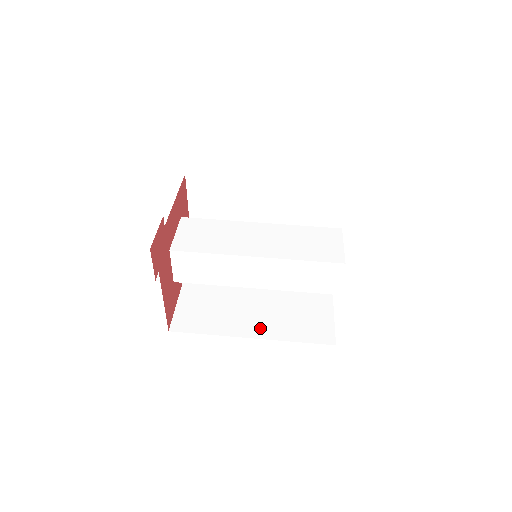
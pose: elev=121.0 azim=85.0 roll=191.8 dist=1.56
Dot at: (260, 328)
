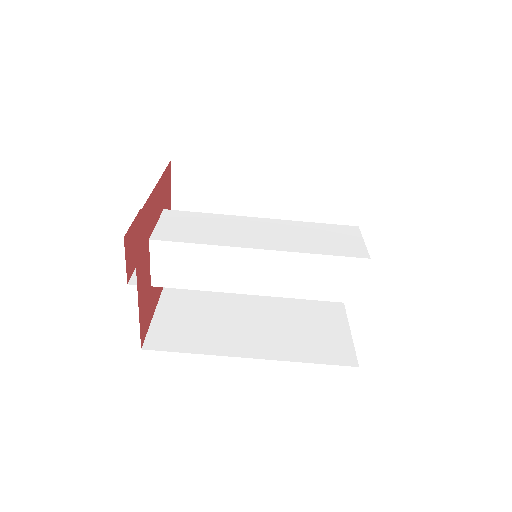
Dot at: (261, 347)
